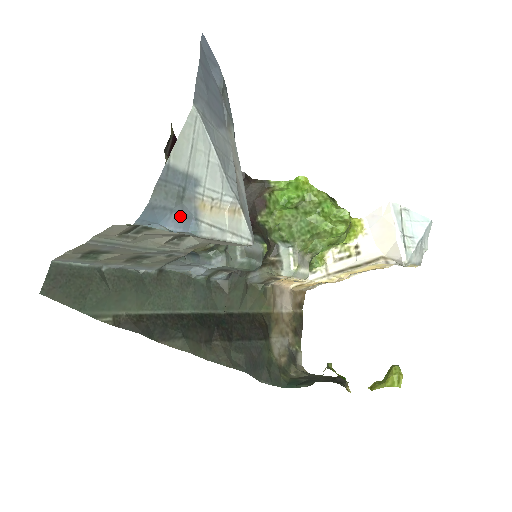
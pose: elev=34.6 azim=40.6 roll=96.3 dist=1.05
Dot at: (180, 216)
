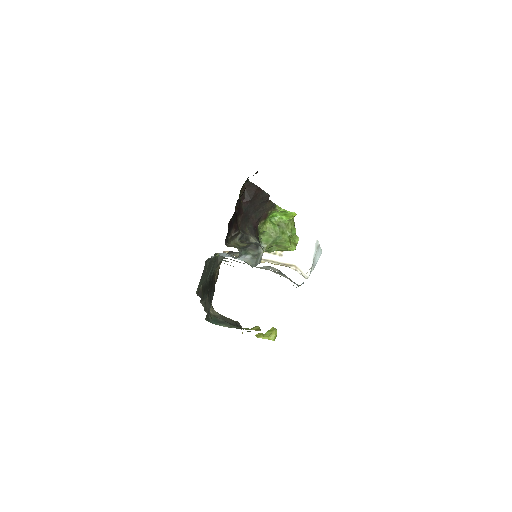
Dot at: occluded
